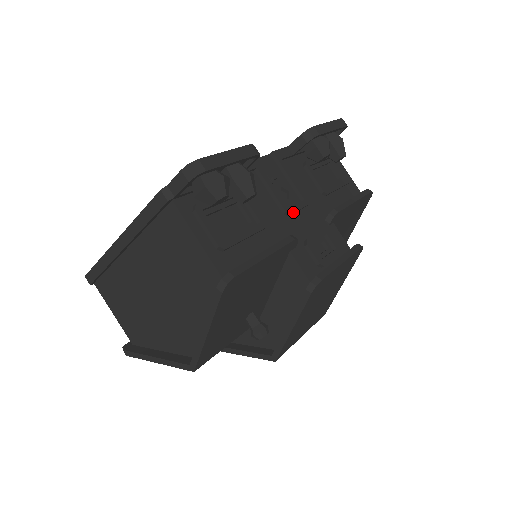
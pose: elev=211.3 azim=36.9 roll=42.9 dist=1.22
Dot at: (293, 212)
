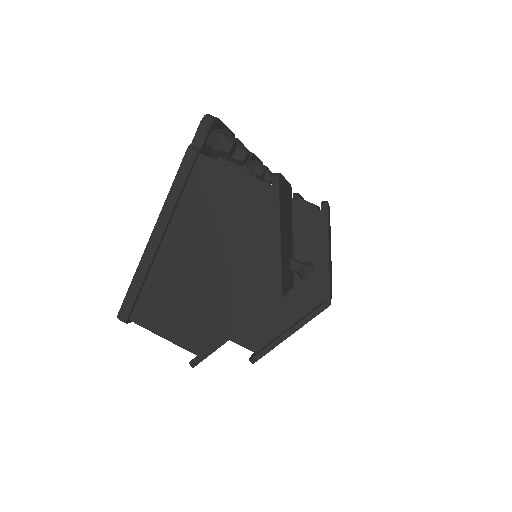
Dot at: occluded
